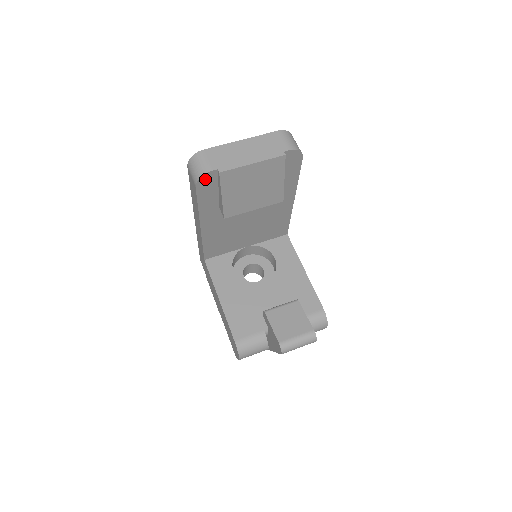
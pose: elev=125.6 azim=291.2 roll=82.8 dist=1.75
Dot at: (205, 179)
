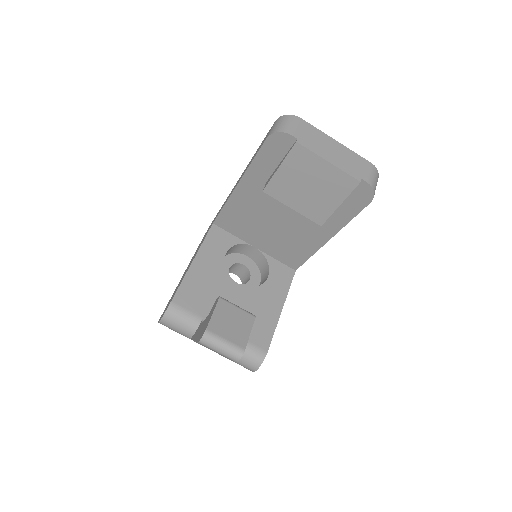
Dot at: (280, 138)
